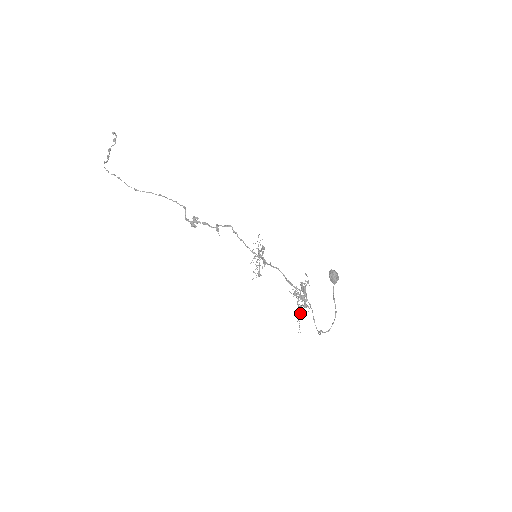
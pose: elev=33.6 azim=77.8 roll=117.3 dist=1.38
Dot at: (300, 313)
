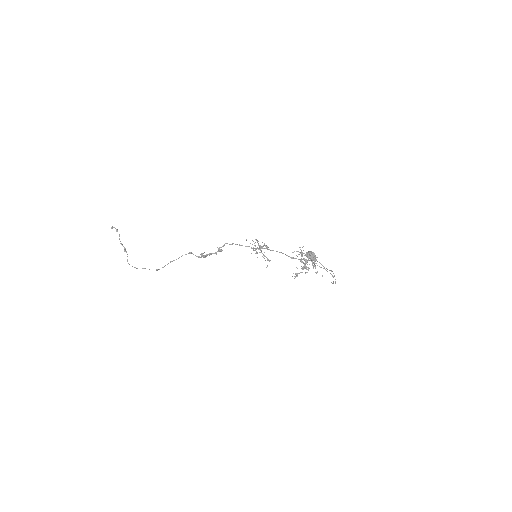
Dot at: occluded
